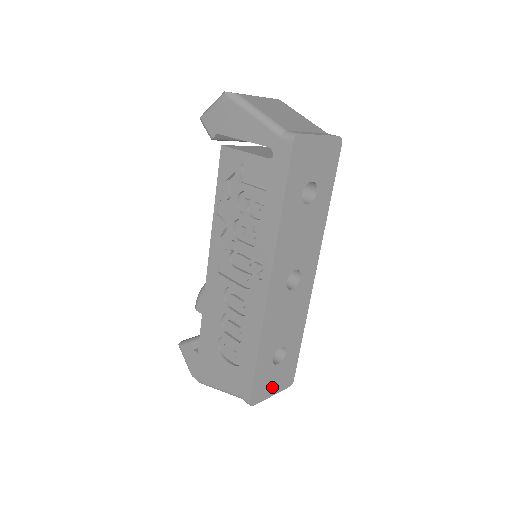
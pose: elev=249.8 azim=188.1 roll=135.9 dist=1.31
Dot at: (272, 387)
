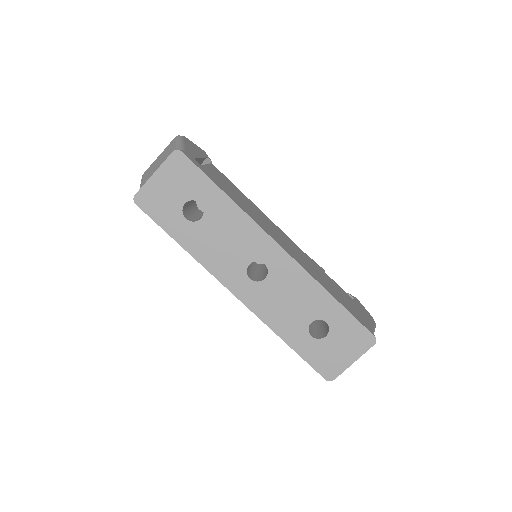
Dot at: (344, 356)
